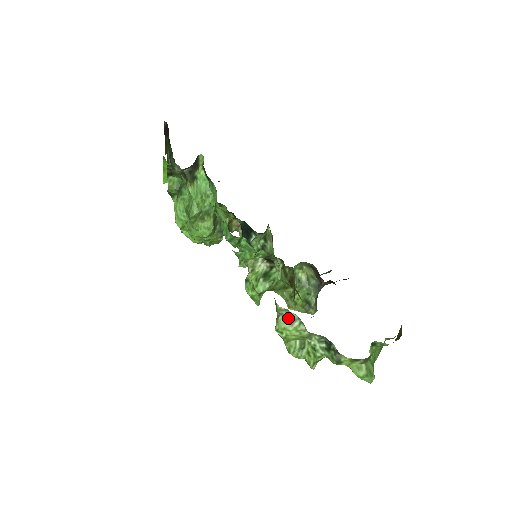
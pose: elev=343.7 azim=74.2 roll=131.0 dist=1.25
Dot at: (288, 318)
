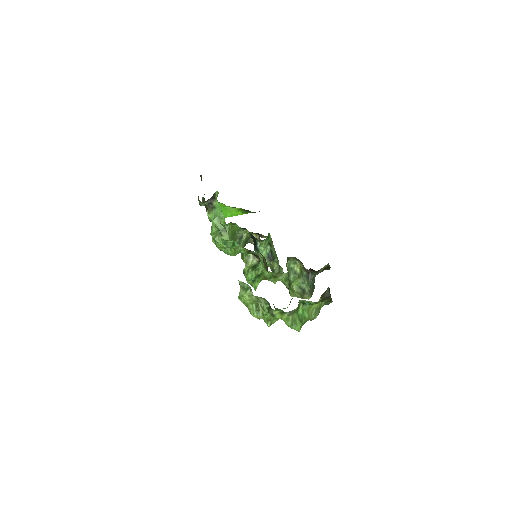
Dot at: (244, 288)
